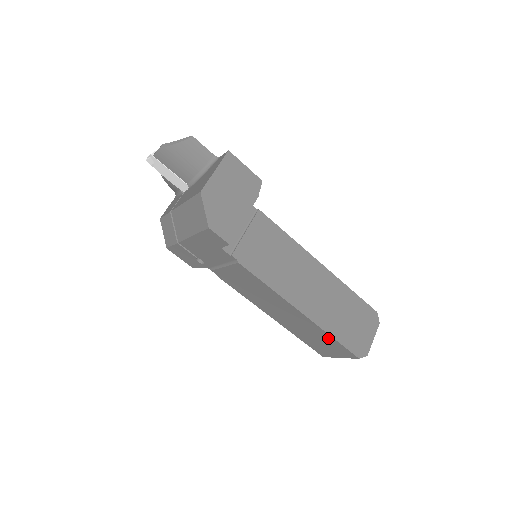
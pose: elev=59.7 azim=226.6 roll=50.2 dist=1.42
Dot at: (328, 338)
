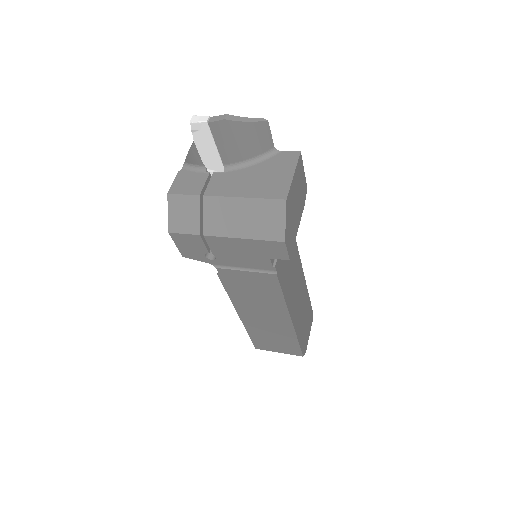
Dot at: (291, 340)
